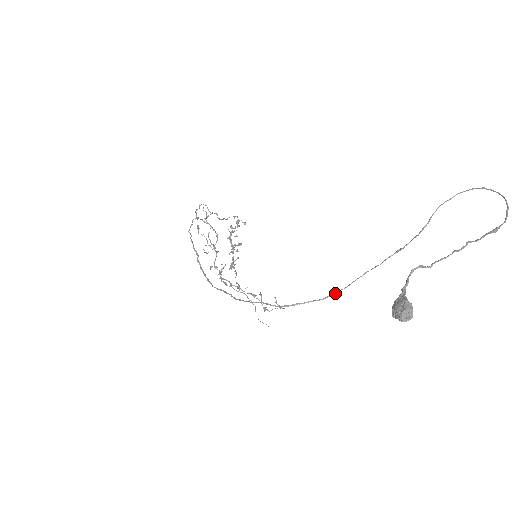
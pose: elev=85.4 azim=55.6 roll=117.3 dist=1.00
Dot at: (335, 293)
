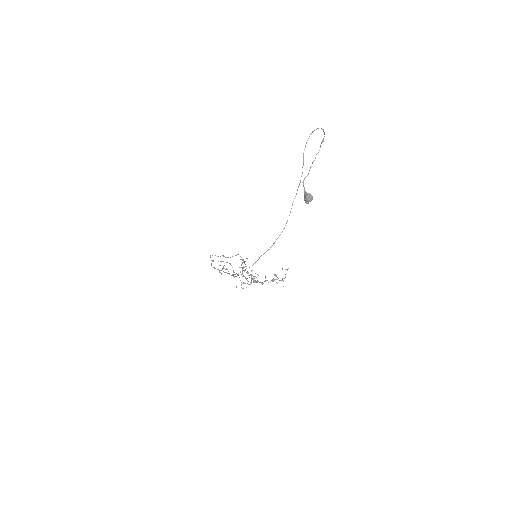
Dot at: (286, 222)
